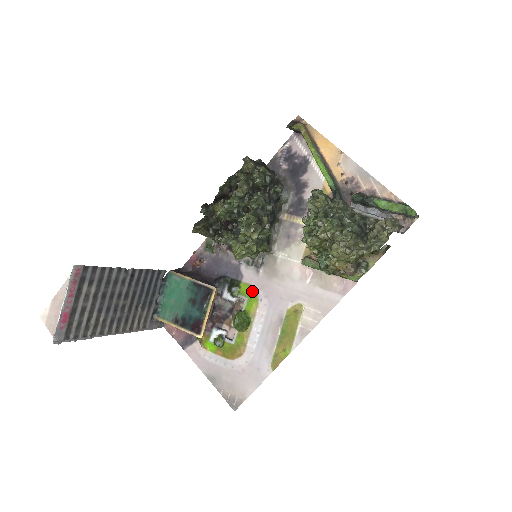
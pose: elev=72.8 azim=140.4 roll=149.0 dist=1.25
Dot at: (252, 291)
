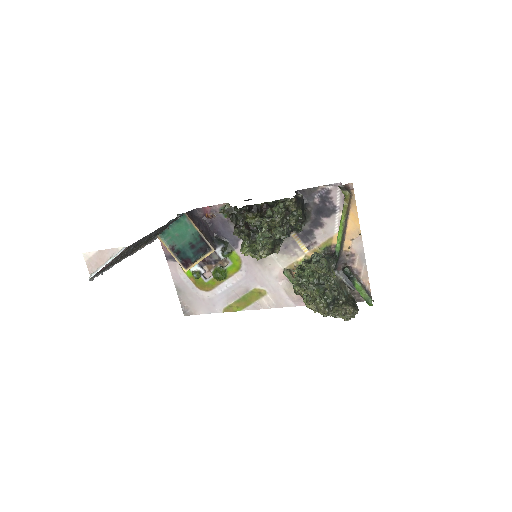
Dot at: (238, 262)
